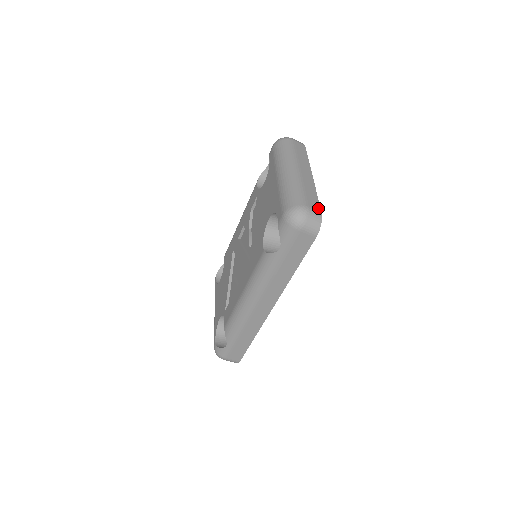
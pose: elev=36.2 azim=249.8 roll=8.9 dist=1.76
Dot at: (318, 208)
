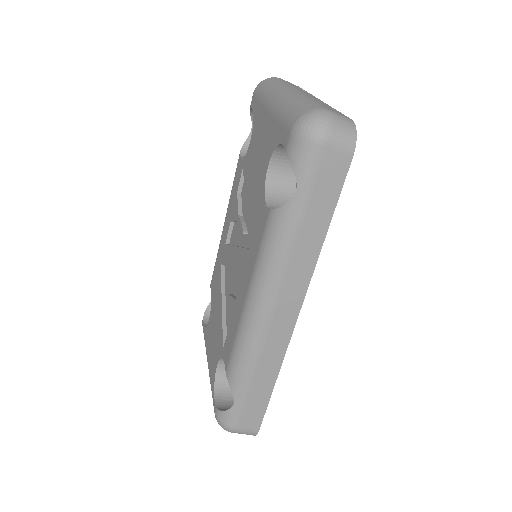
Dot at: (345, 116)
